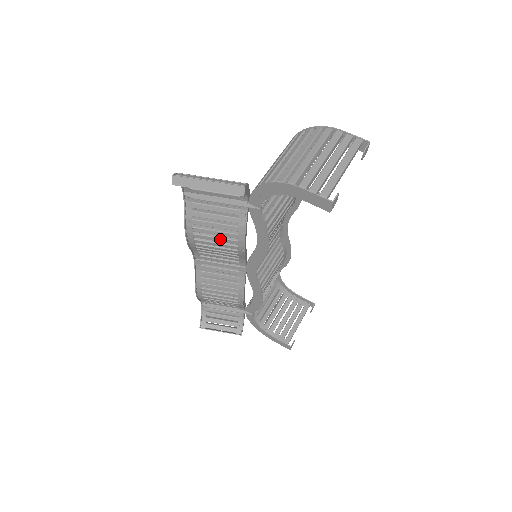
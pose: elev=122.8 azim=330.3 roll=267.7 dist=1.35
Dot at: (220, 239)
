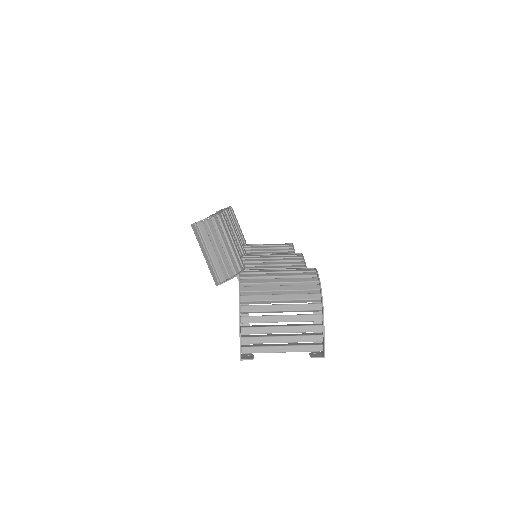
Dot at: occluded
